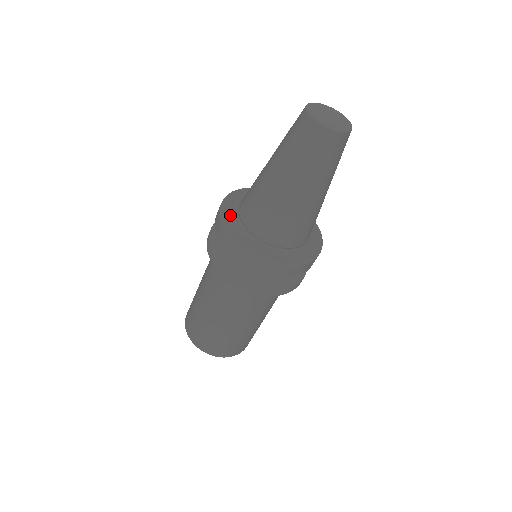
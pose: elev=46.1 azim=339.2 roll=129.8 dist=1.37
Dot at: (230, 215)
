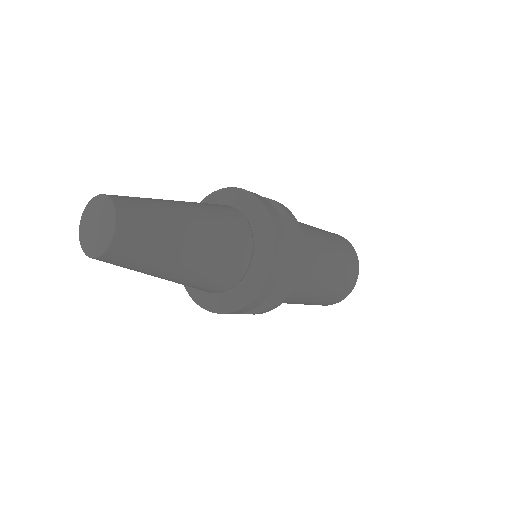
Dot at: (196, 291)
